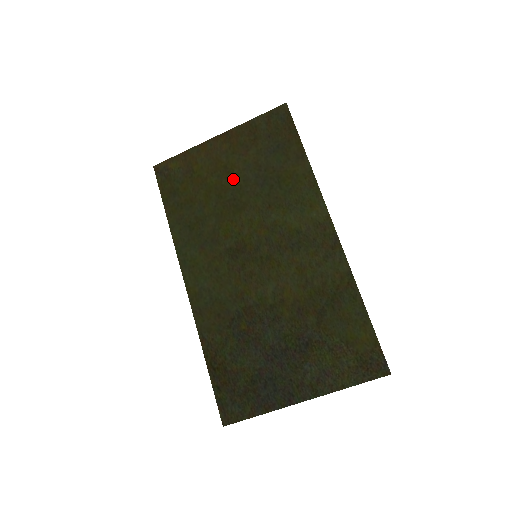
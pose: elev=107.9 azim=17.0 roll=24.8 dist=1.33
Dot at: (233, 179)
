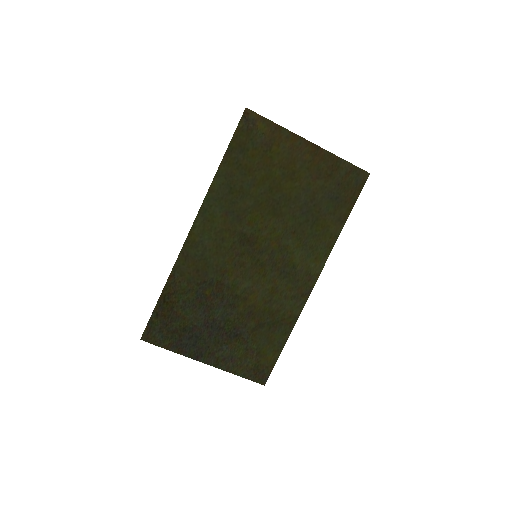
Dot at: (290, 188)
